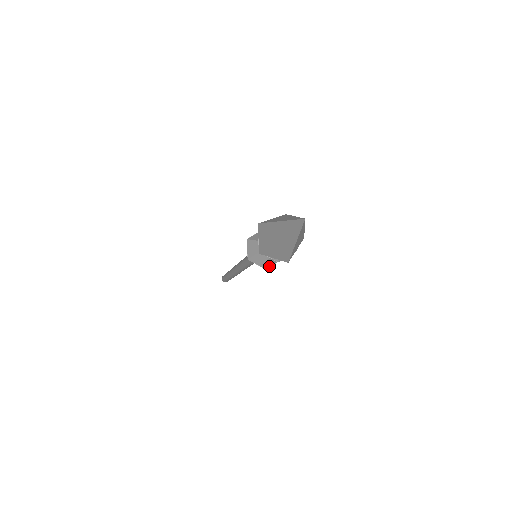
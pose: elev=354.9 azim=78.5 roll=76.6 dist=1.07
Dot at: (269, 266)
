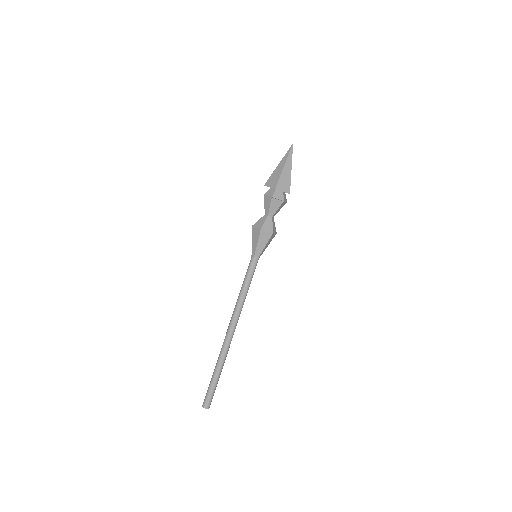
Dot at: (274, 232)
